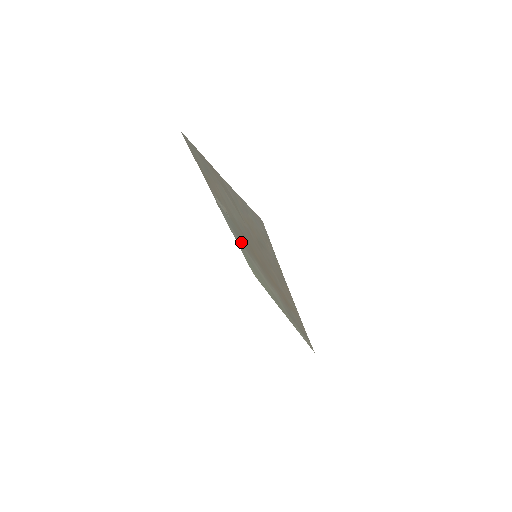
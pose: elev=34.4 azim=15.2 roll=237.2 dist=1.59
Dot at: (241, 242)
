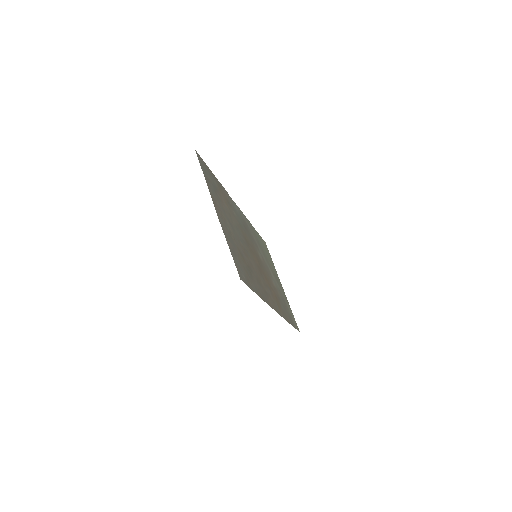
Dot at: (250, 231)
